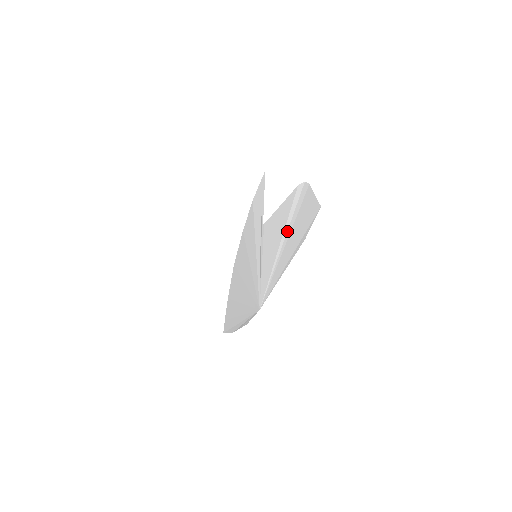
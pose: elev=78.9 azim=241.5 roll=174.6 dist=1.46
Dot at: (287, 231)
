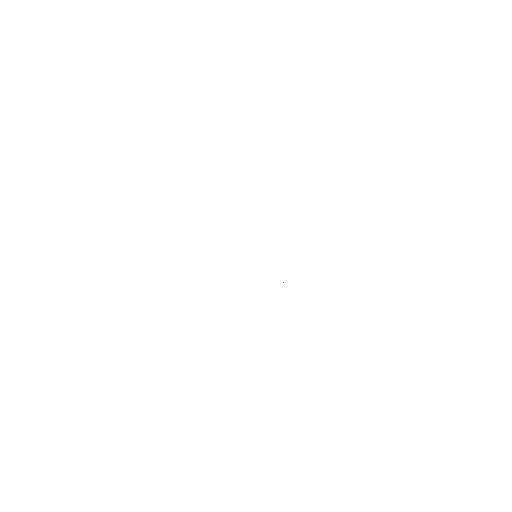
Dot at: occluded
